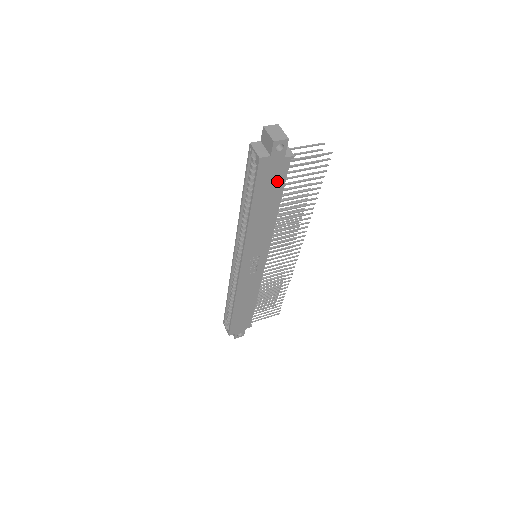
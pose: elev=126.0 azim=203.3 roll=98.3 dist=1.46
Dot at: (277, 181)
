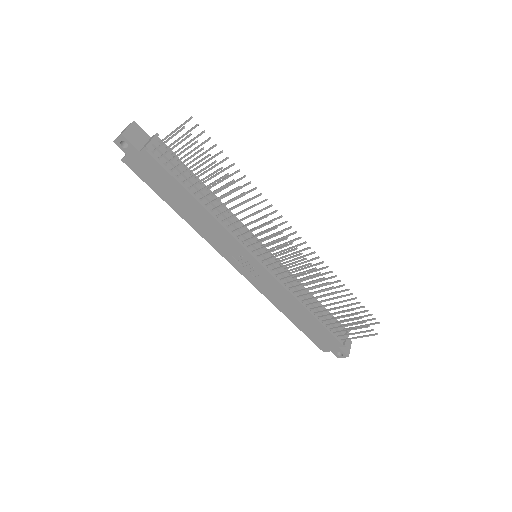
Dot at: (162, 175)
